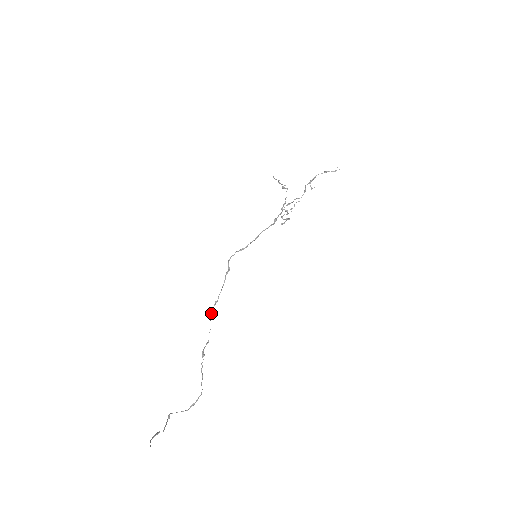
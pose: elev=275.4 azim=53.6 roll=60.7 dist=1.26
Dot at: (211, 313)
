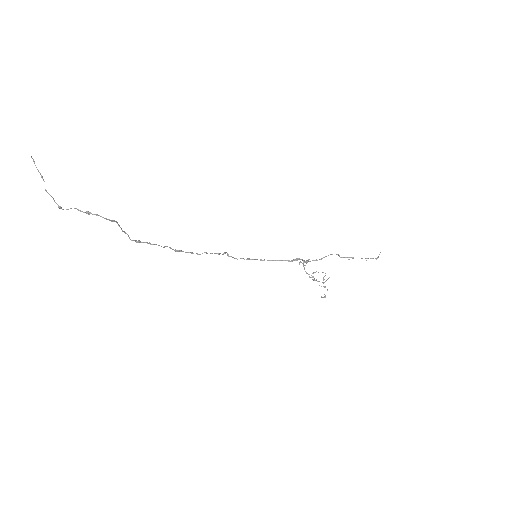
Dot at: (178, 250)
